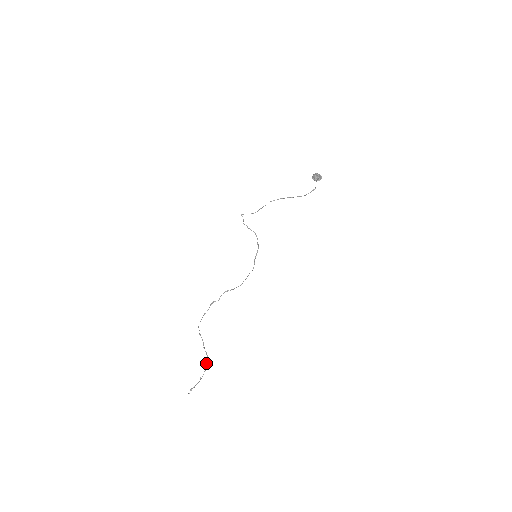
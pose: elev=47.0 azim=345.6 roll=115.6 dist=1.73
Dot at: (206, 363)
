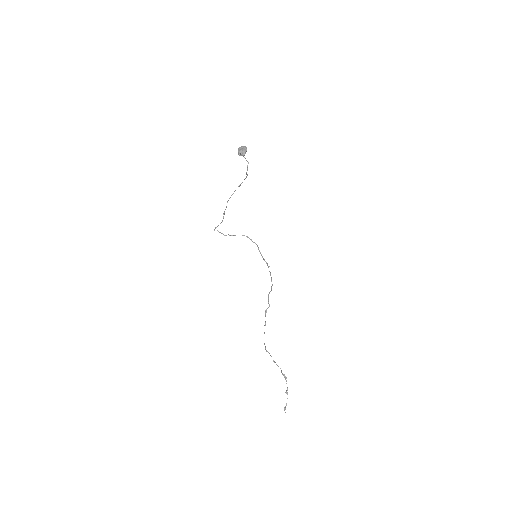
Dot at: (284, 377)
